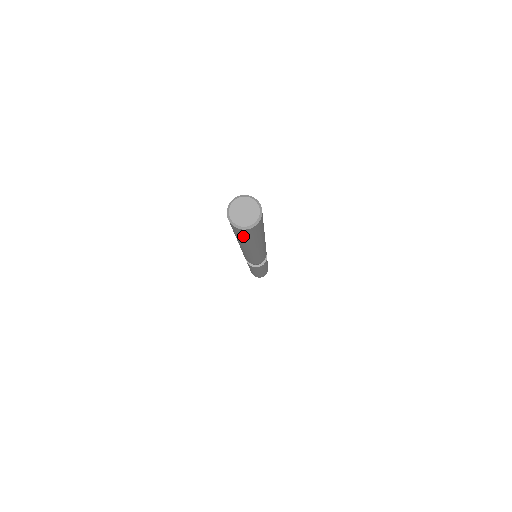
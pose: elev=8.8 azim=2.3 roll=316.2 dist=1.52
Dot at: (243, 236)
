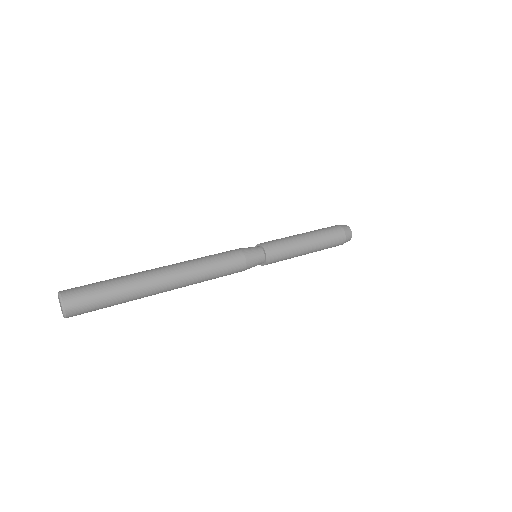
Dot at: occluded
